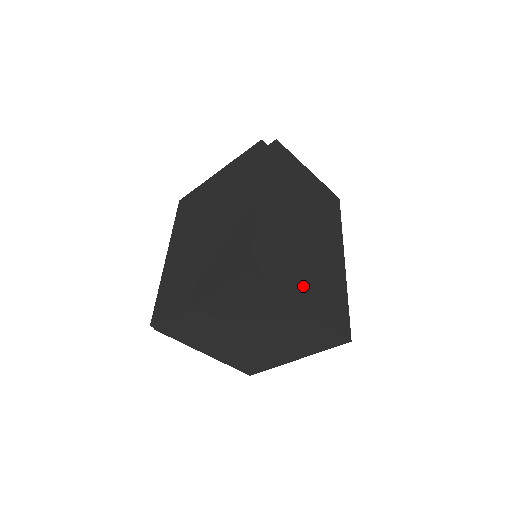
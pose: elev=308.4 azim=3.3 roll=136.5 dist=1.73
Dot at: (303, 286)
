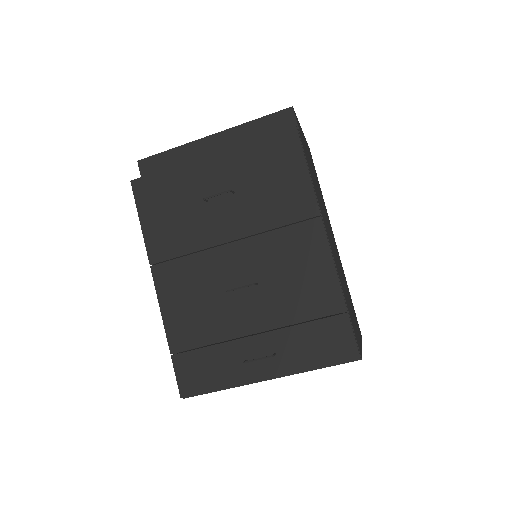
Dot at: (353, 317)
